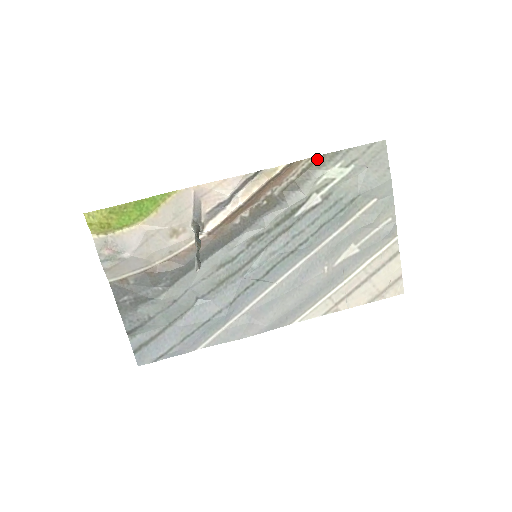
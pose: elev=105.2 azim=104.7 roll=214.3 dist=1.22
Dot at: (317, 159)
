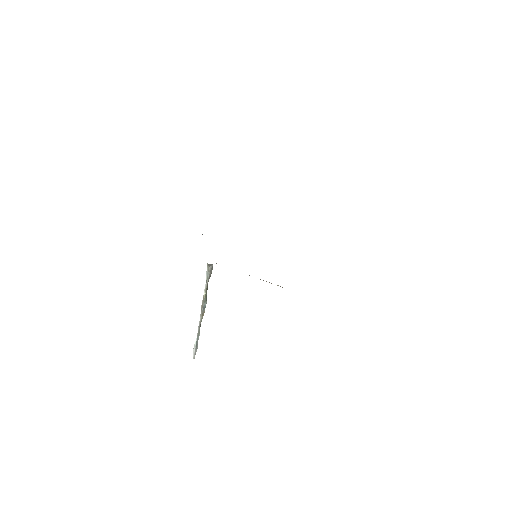
Dot at: occluded
